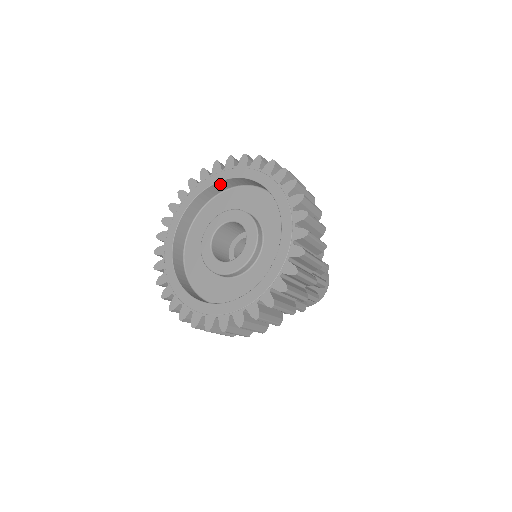
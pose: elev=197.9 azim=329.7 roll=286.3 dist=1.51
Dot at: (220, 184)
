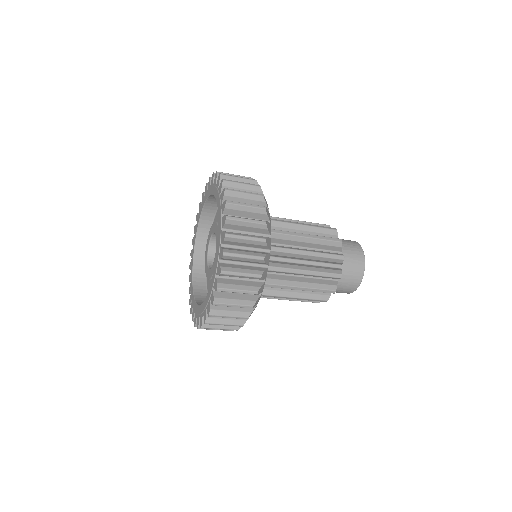
Dot at: occluded
